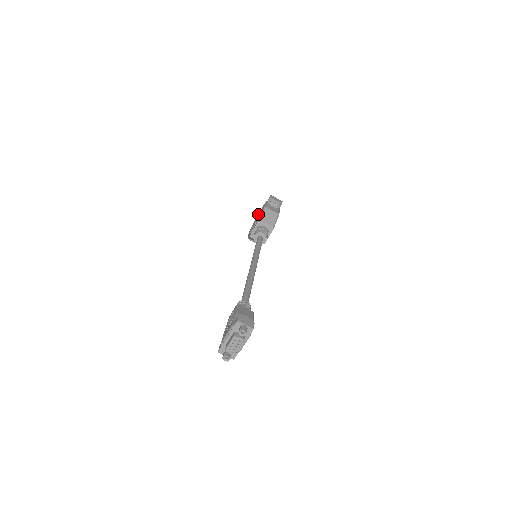
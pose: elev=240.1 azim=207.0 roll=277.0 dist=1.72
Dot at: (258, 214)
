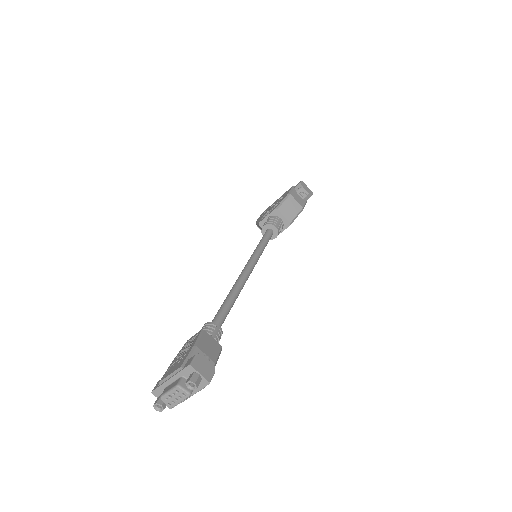
Dot at: occluded
